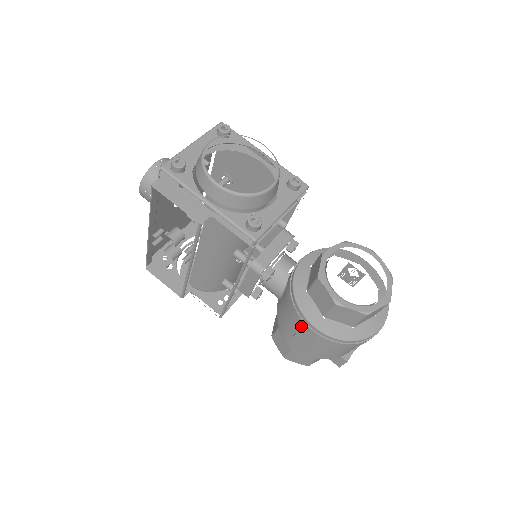
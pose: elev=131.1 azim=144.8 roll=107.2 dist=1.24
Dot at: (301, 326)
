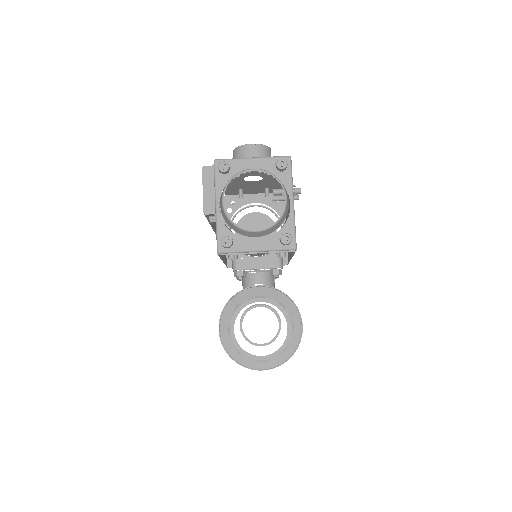
Dot at: occluded
